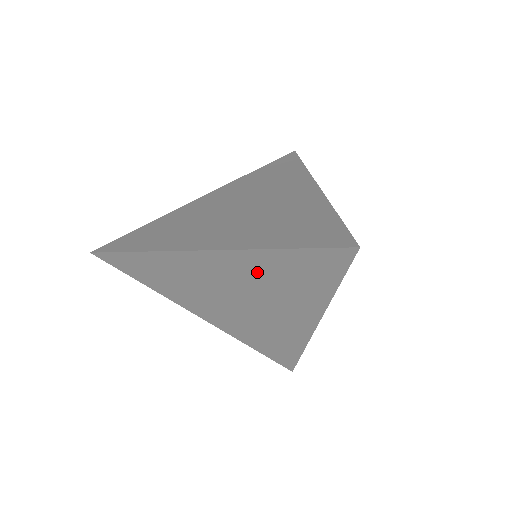
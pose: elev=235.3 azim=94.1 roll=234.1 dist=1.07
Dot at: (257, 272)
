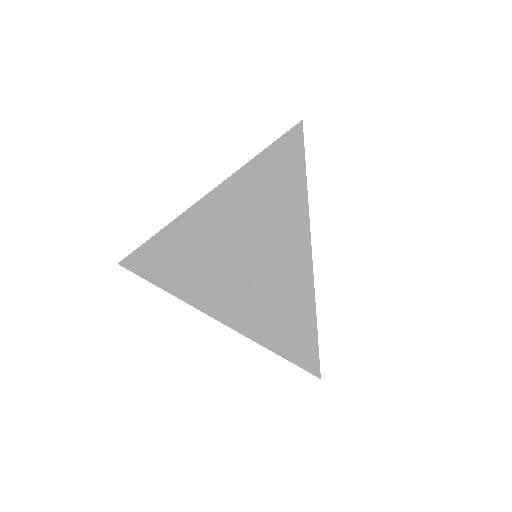
Dot at: occluded
